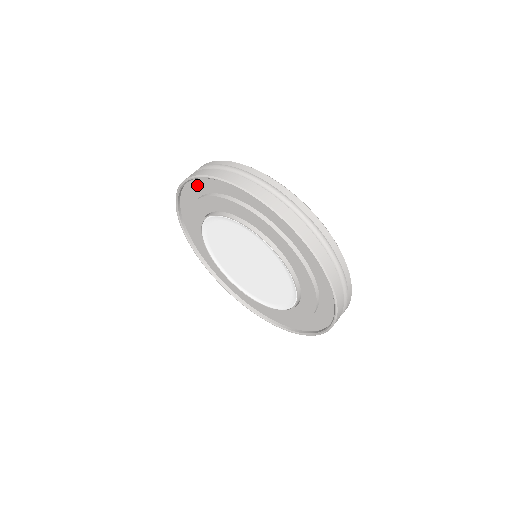
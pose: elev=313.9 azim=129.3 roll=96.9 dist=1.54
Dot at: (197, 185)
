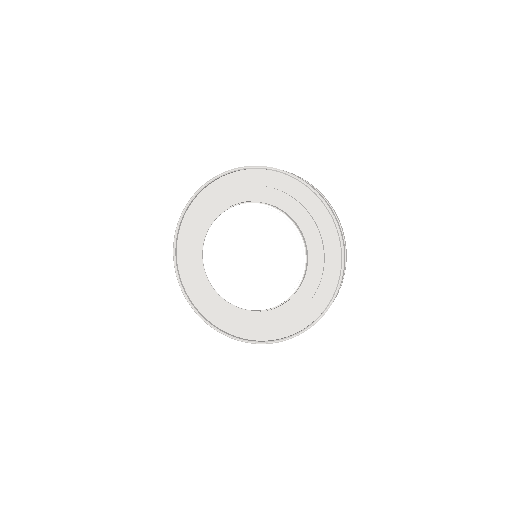
Dot at: (206, 195)
